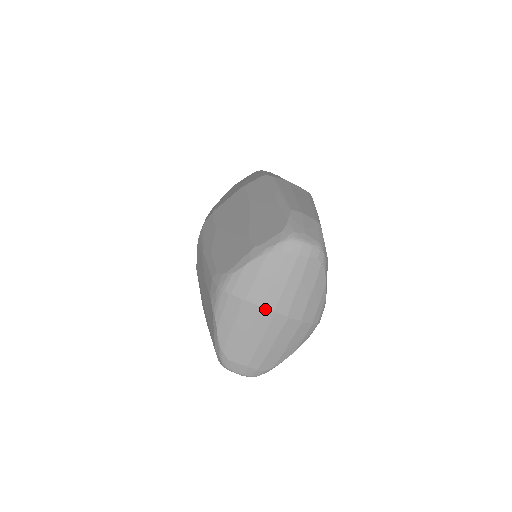
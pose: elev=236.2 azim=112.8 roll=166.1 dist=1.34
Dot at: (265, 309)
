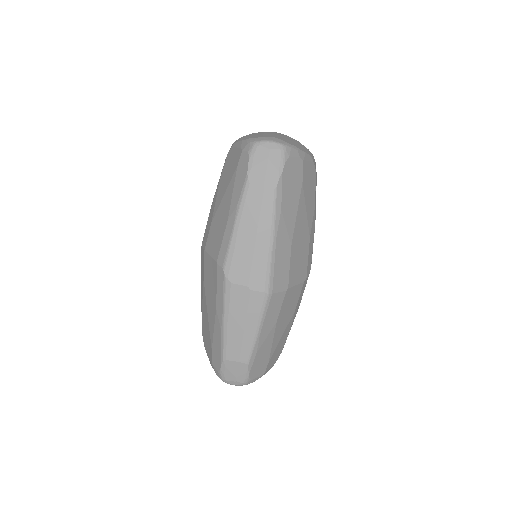
Dot at: occluded
